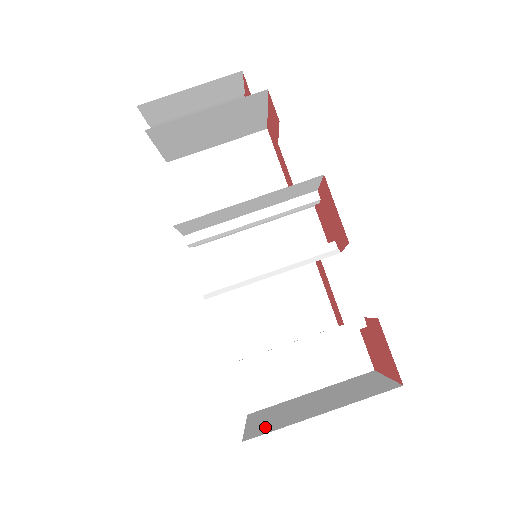
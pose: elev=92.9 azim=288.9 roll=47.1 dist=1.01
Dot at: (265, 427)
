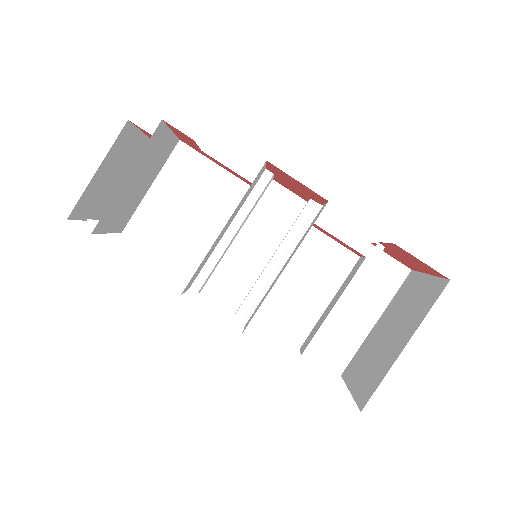
Dot at: (367, 385)
